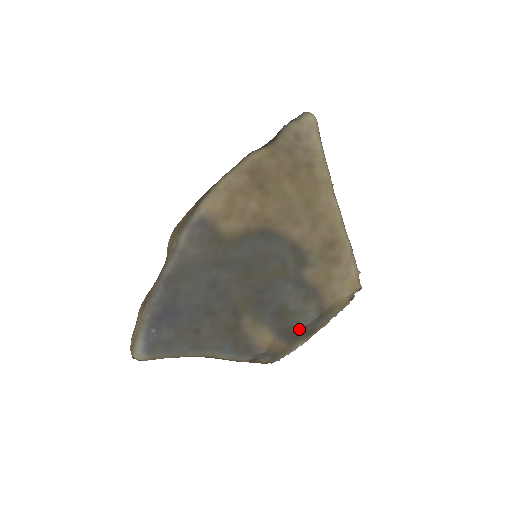
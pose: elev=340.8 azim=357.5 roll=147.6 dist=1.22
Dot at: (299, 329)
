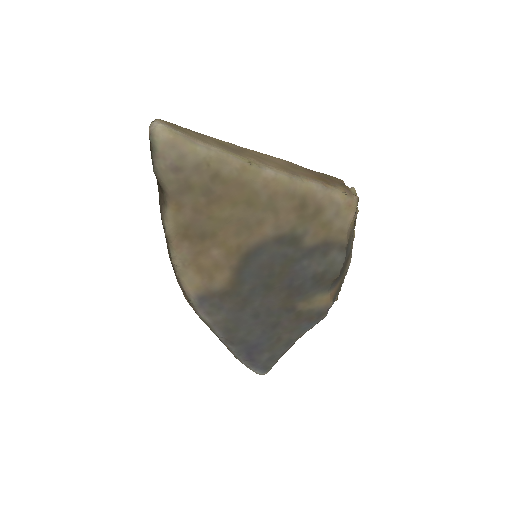
Dot at: (340, 272)
